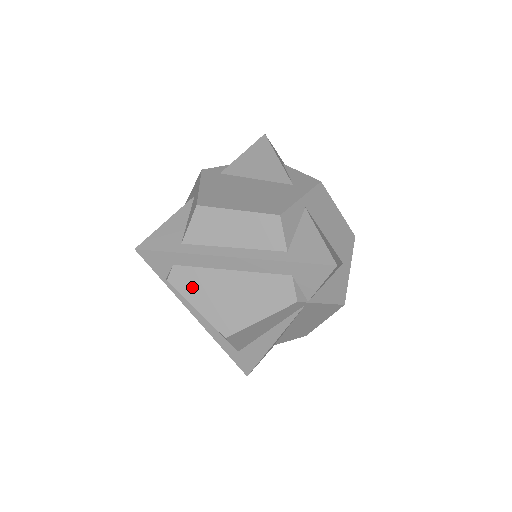
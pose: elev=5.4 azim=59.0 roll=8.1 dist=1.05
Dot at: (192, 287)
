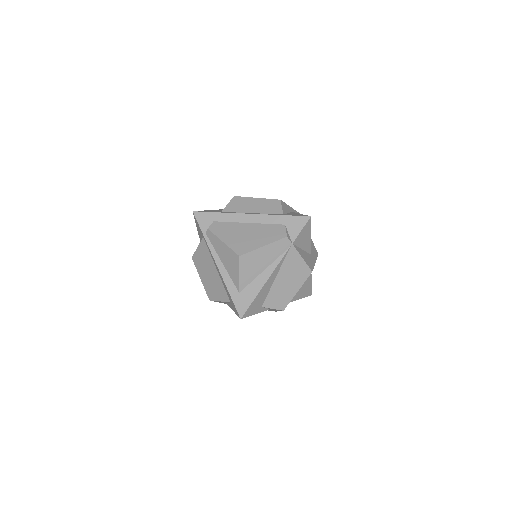
Dot at: (223, 231)
